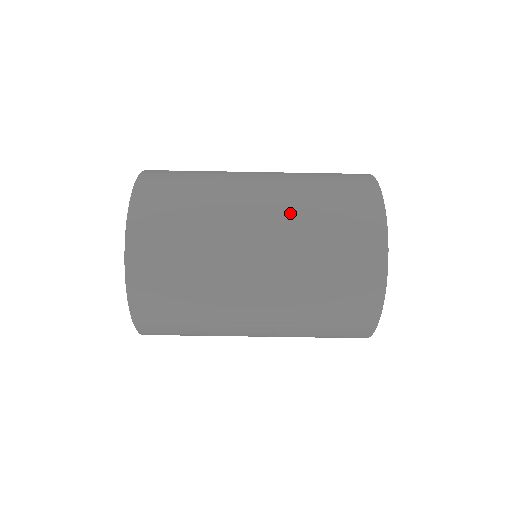
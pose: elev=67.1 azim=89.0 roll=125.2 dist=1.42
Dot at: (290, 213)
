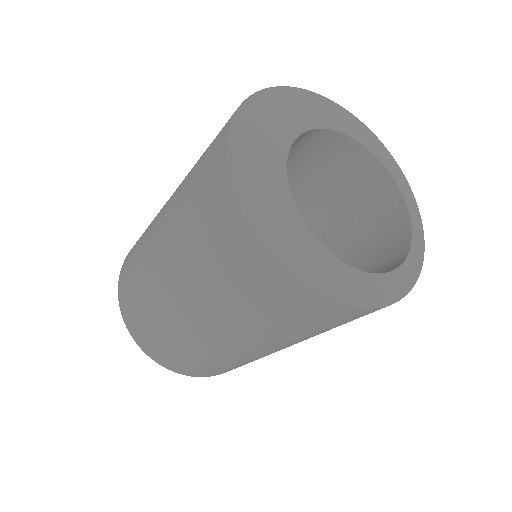
Dot at: (174, 203)
